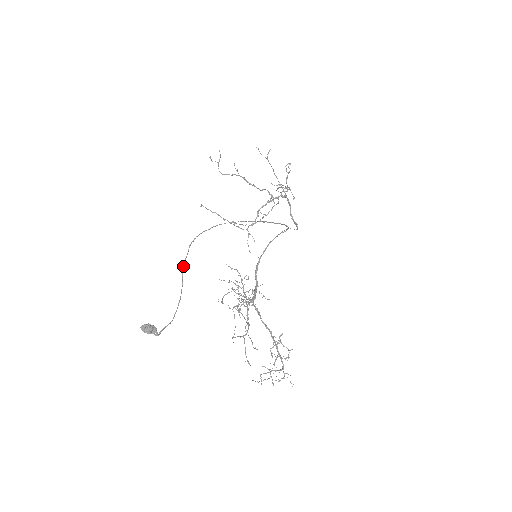
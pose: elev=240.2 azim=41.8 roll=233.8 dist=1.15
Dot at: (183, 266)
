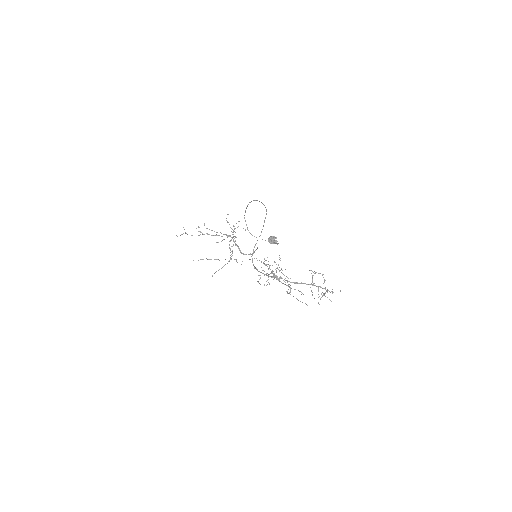
Dot at: occluded
